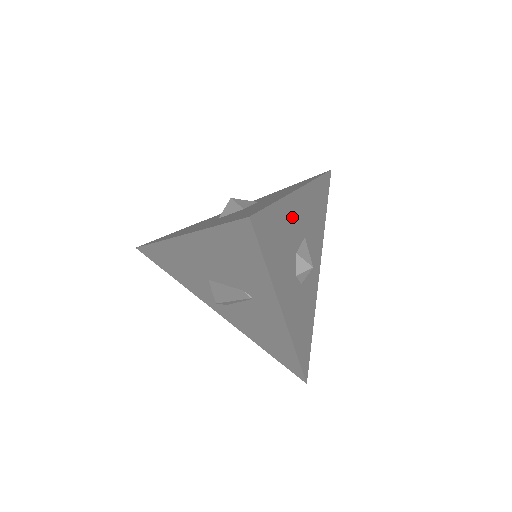
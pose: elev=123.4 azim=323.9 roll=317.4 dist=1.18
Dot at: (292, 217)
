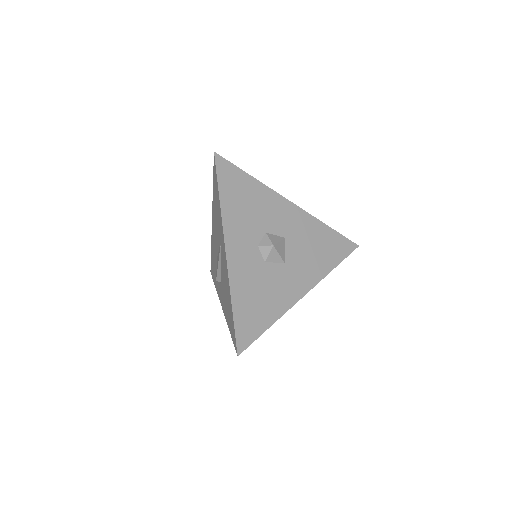
Dot at: (270, 205)
